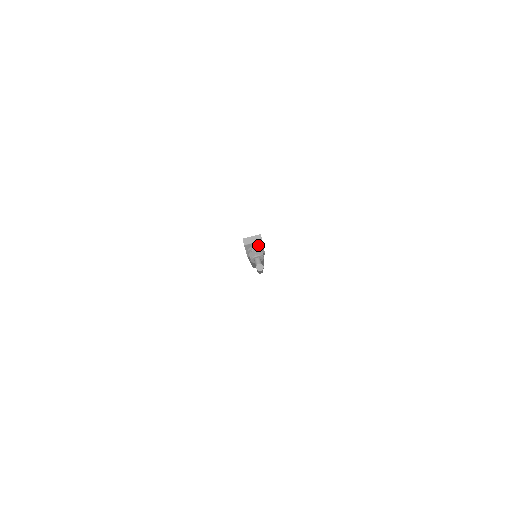
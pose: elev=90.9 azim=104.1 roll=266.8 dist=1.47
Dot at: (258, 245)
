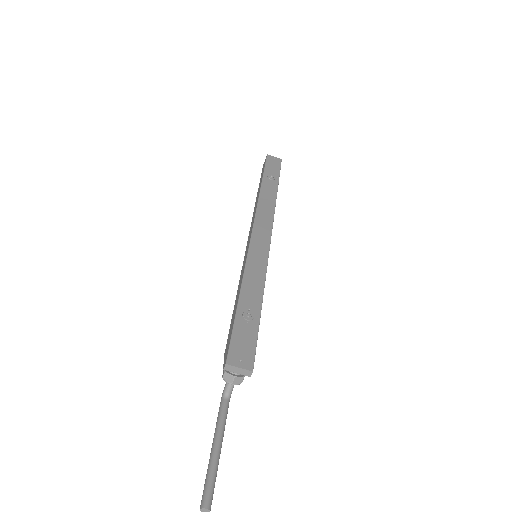
Dot at: occluded
